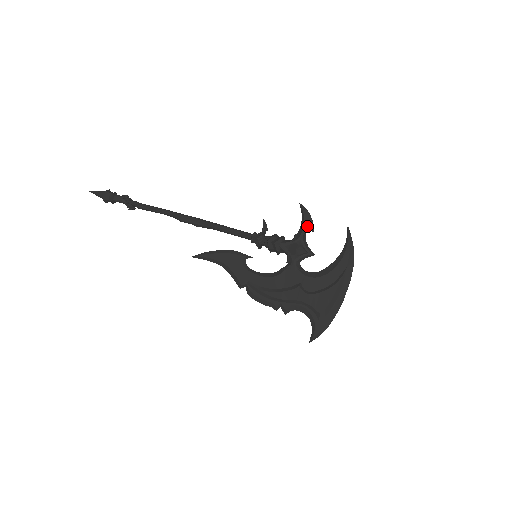
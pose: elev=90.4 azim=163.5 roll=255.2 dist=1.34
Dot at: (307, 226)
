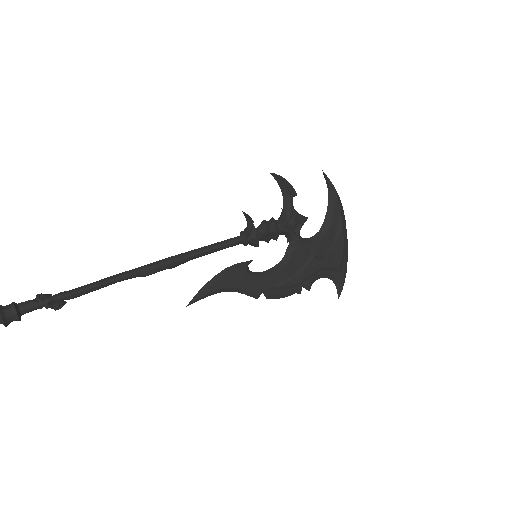
Dot at: (291, 194)
